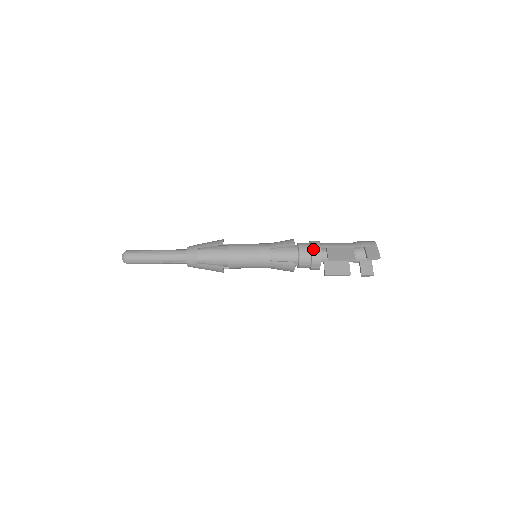
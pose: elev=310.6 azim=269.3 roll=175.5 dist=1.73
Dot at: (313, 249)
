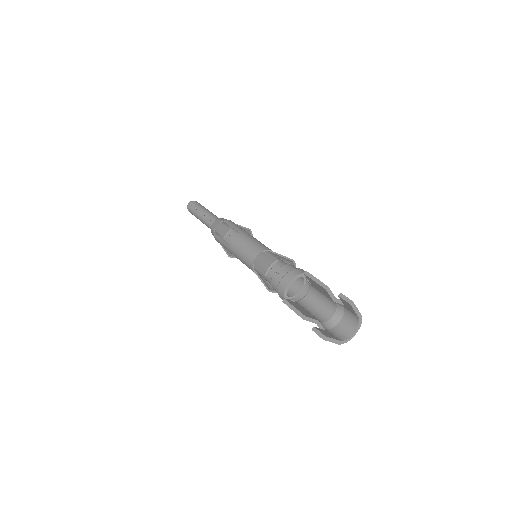
Dot at: occluded
